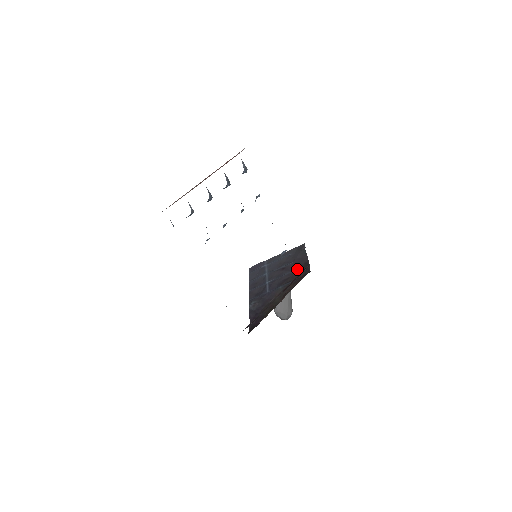
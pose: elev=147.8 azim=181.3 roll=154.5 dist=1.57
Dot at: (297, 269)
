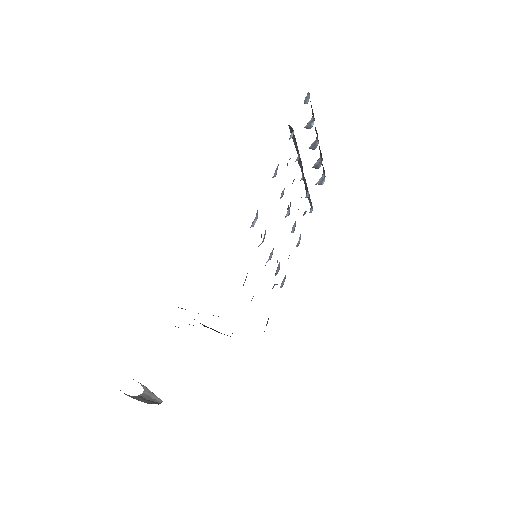
Dot at: occluded
